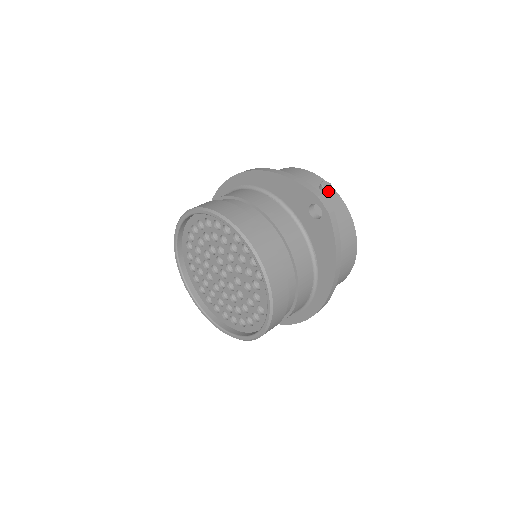
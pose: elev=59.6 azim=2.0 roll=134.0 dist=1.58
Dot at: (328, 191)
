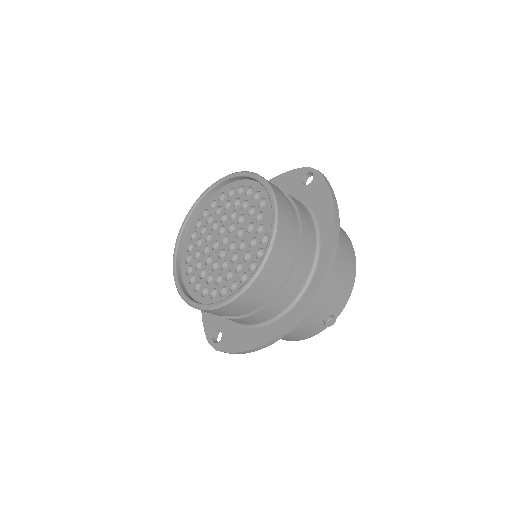
Dot at: occluded
